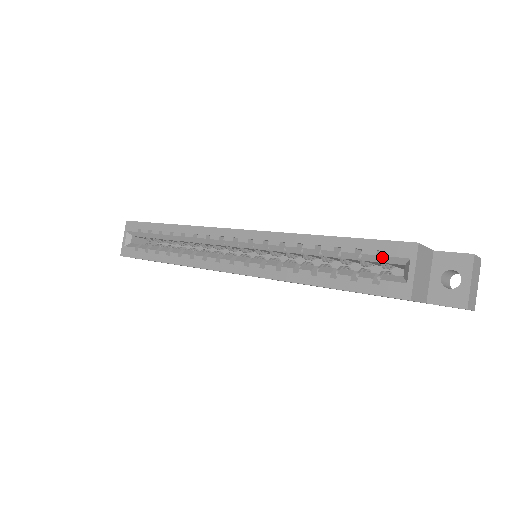
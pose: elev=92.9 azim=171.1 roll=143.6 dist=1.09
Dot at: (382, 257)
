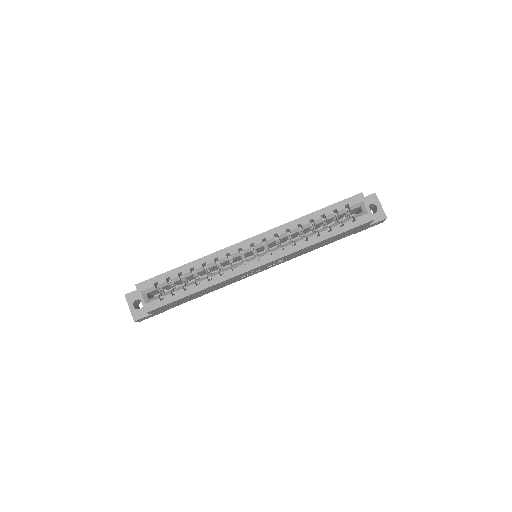
Dot at: (346, 209)
